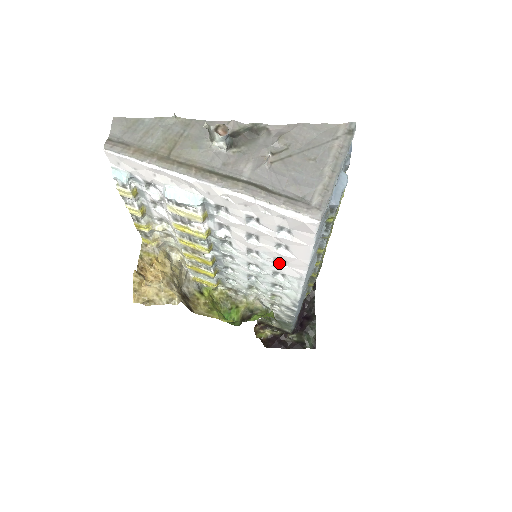
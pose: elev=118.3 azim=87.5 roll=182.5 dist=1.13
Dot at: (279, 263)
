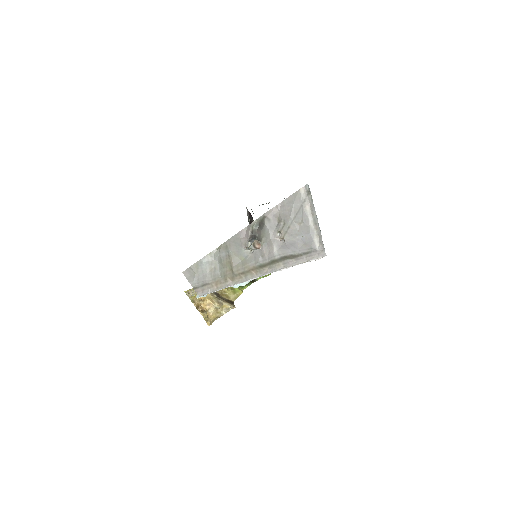
Dot at: occluded
